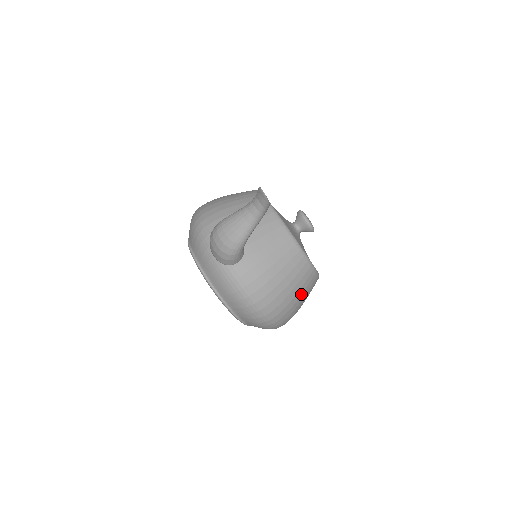
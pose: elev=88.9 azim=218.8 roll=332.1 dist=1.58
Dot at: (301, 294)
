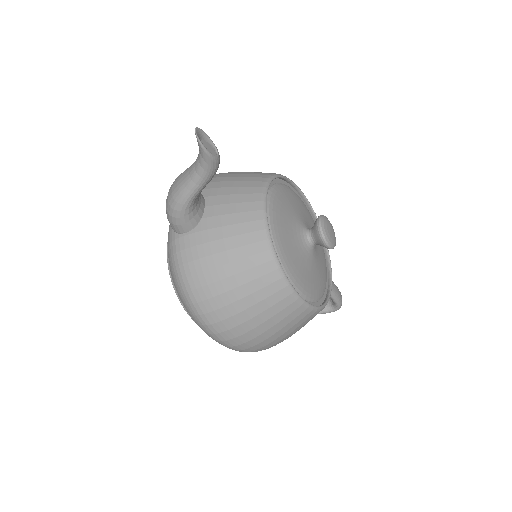
Dot at: (260, 312)
